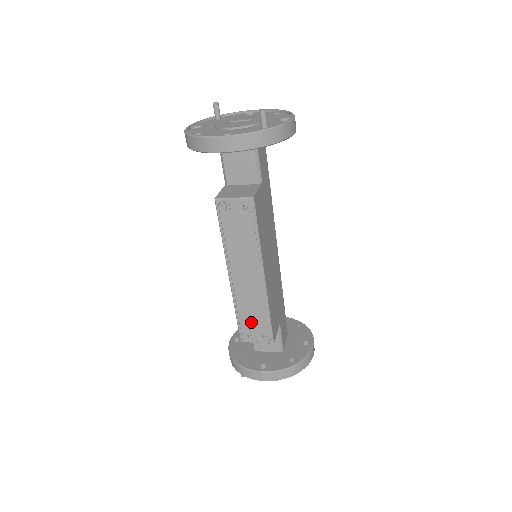
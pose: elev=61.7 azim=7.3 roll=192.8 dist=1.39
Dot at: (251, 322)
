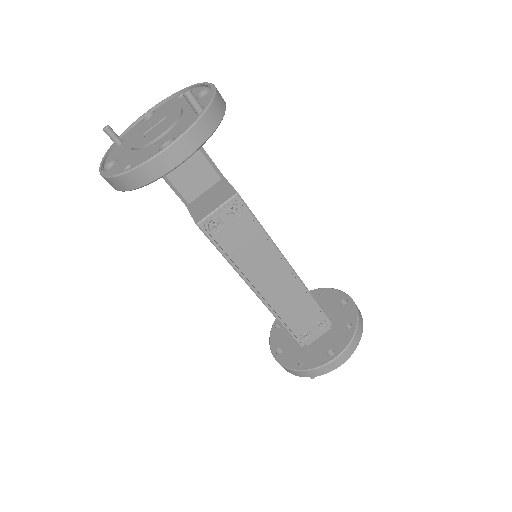
Dot at: (301, 321)
